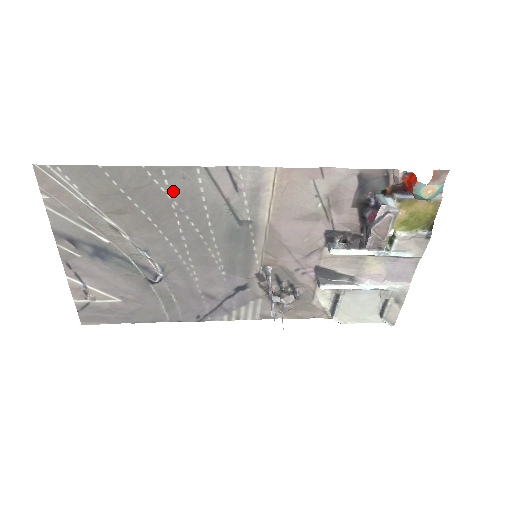
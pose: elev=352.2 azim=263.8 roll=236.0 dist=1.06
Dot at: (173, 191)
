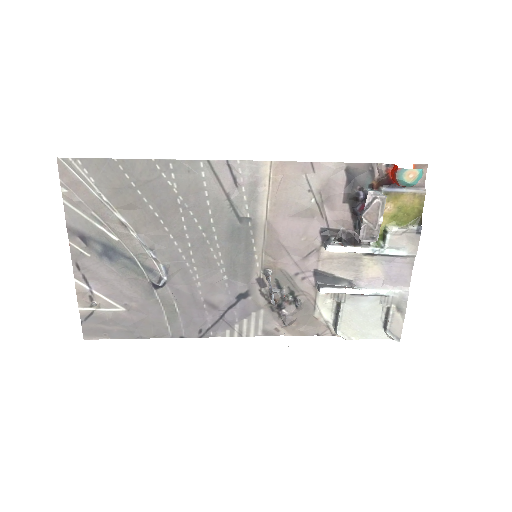
Dot at: (179, 185)
